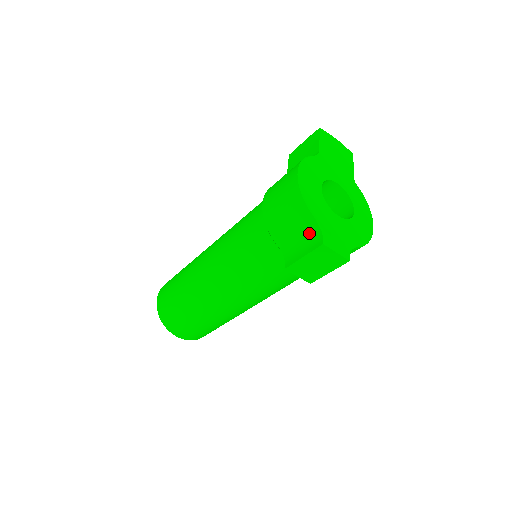
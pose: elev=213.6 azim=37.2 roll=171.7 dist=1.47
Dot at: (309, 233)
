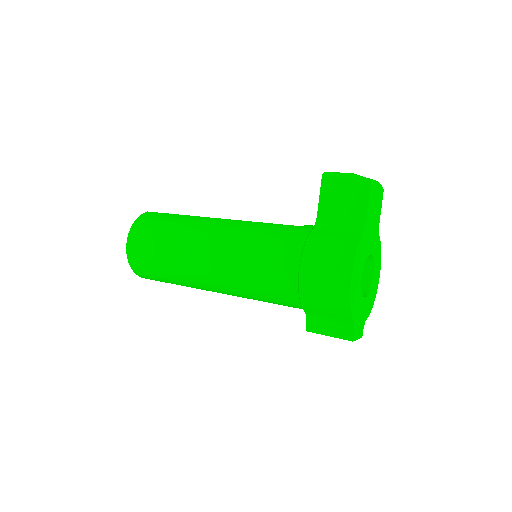
Dot at: (341, 322)
